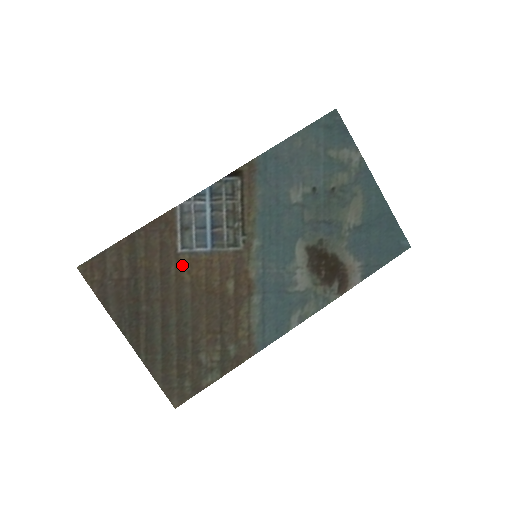
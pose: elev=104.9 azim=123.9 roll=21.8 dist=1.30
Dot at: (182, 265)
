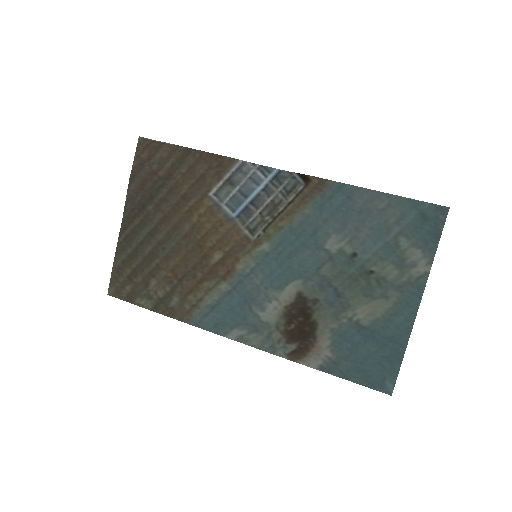
Dot at: (201, 205)
